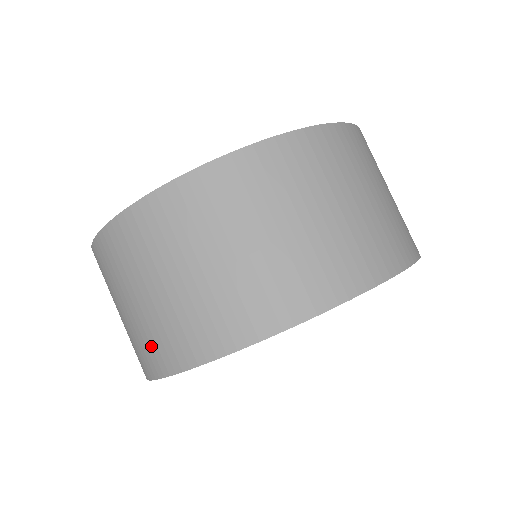
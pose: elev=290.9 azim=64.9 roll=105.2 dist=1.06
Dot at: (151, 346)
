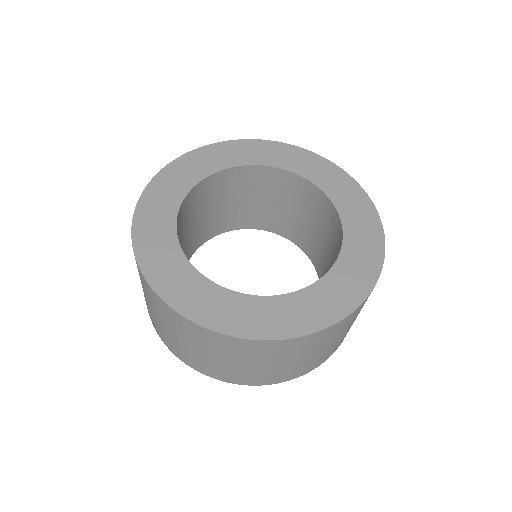
Dot at: (153, 321)
